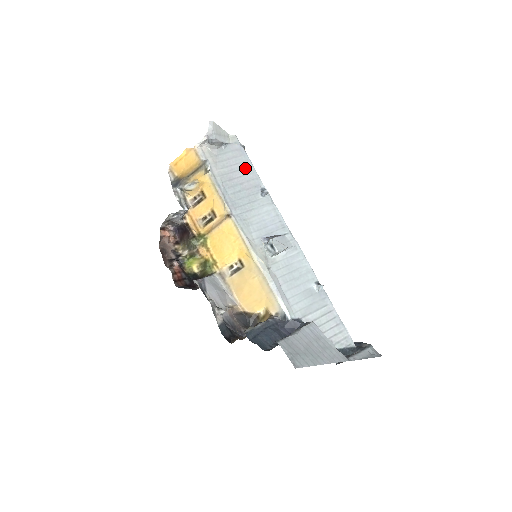
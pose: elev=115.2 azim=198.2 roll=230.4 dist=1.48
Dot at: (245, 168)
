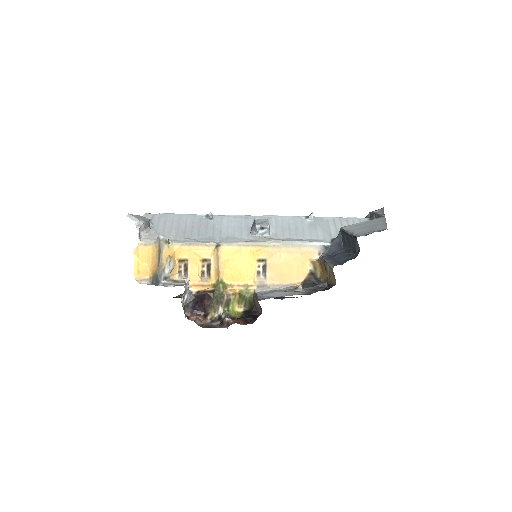
Dot at: (180, 220)
